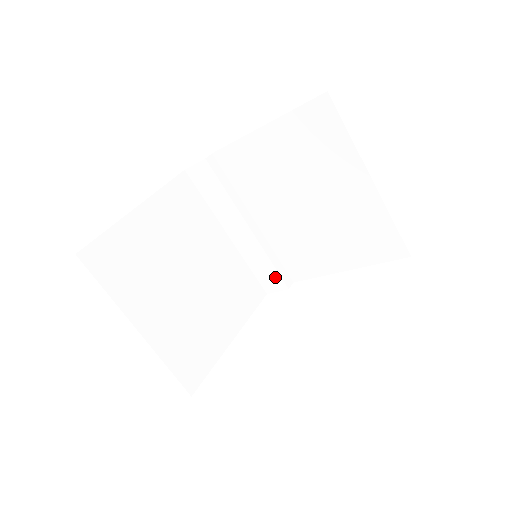
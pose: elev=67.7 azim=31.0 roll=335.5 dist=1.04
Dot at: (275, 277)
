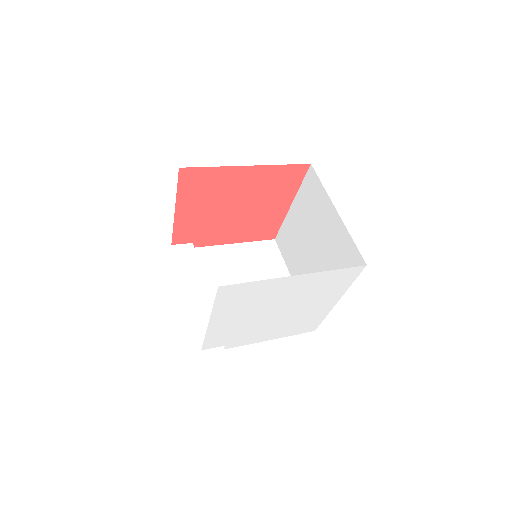
Dot at: occluded
